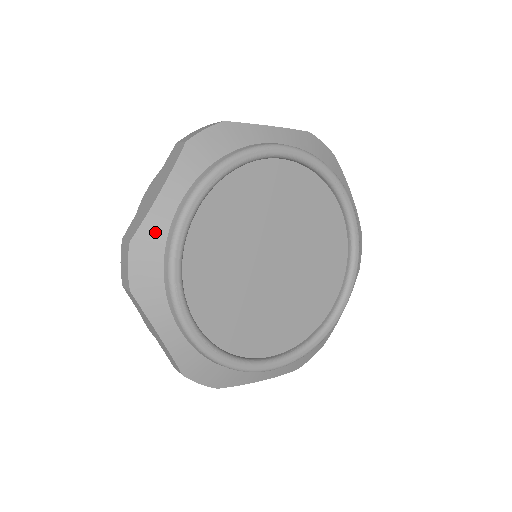
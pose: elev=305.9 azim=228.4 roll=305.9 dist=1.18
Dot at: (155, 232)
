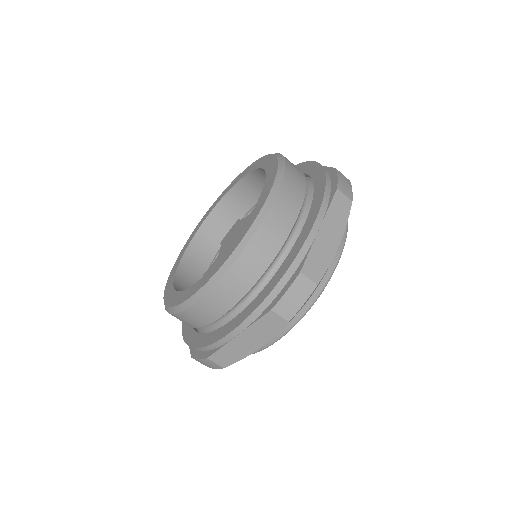
Dot at: occluded
